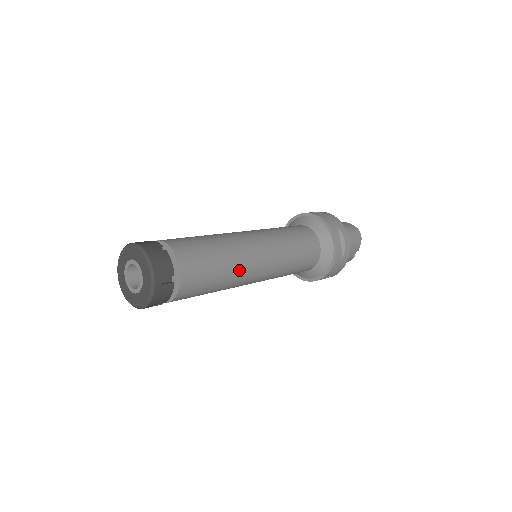
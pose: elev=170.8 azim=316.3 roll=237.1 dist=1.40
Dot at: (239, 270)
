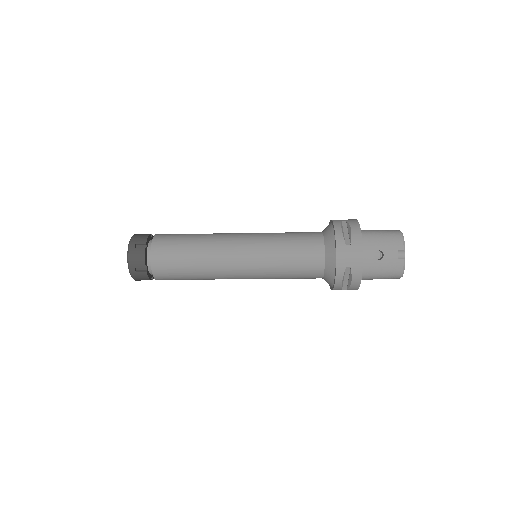
Dot at: (210, 248)
